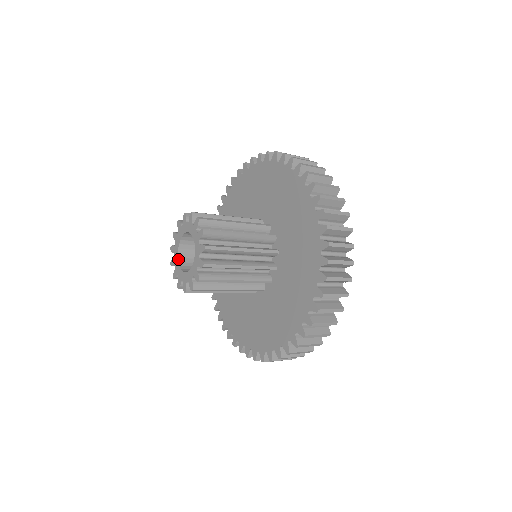
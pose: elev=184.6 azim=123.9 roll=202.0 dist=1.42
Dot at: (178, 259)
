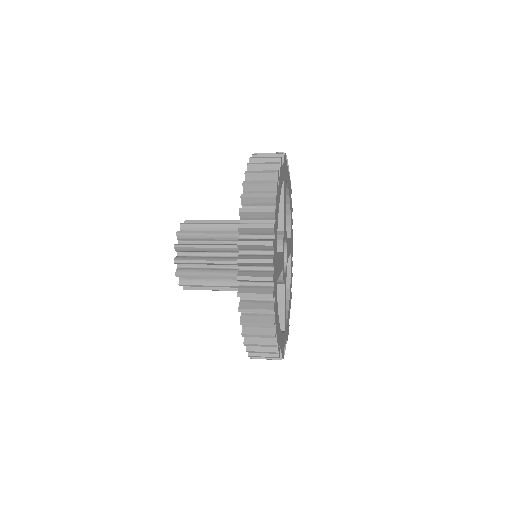
Dot at: occluded
